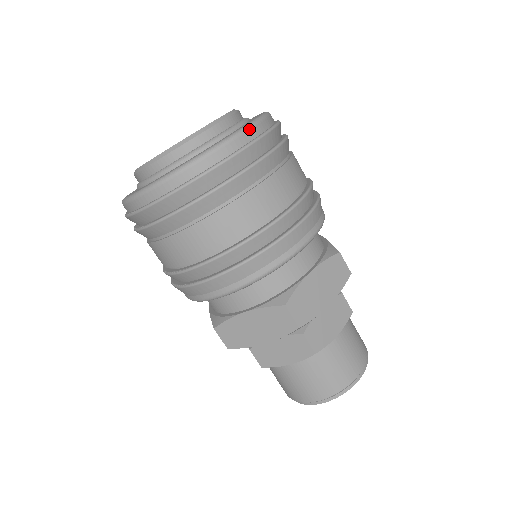
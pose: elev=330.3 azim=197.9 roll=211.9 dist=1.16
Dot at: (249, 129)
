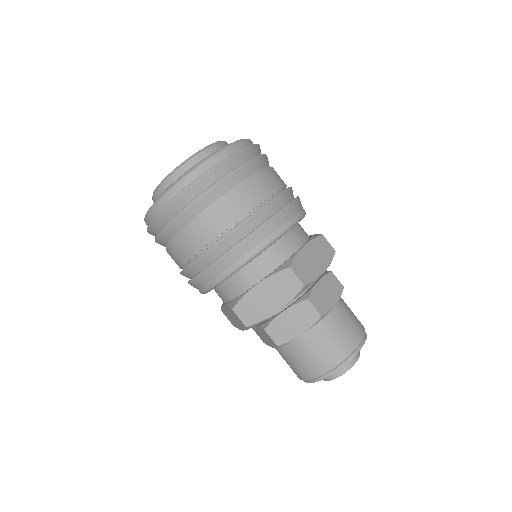
Dot at: occluded
